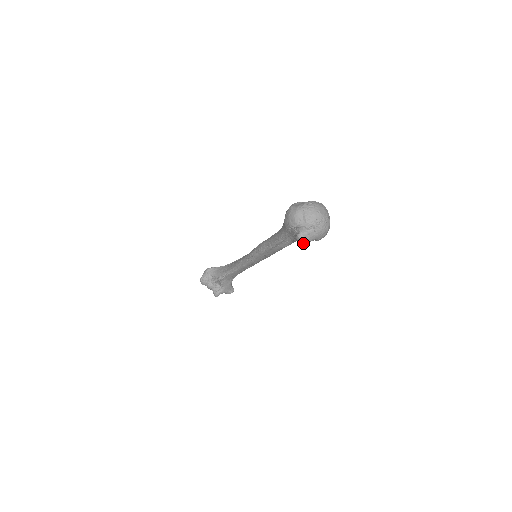
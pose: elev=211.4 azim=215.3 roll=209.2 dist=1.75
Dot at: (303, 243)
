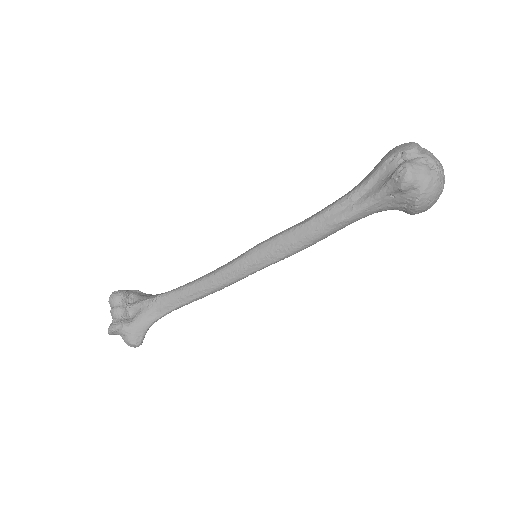
Dot at: (405, 176)
